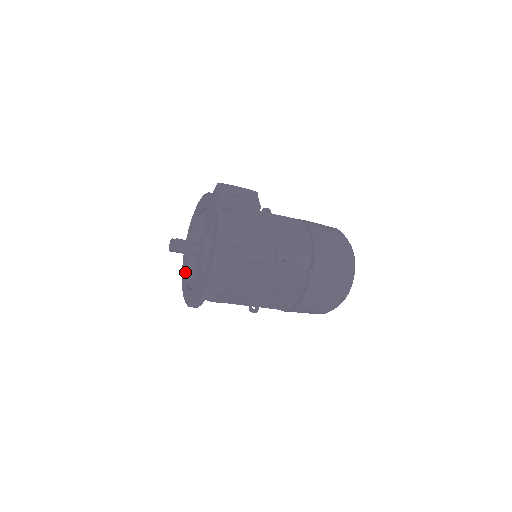
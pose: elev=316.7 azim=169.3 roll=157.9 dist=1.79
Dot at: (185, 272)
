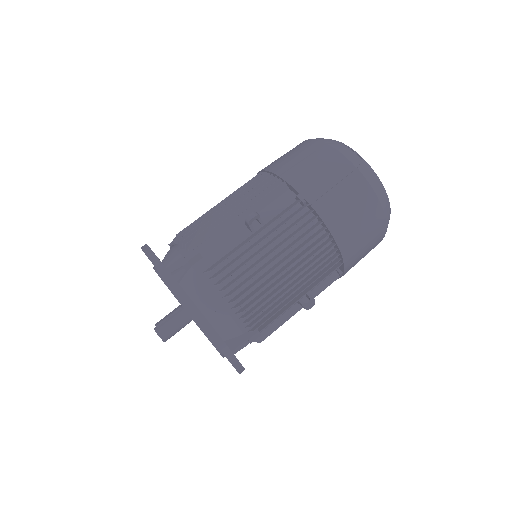
Dot at: occluded
